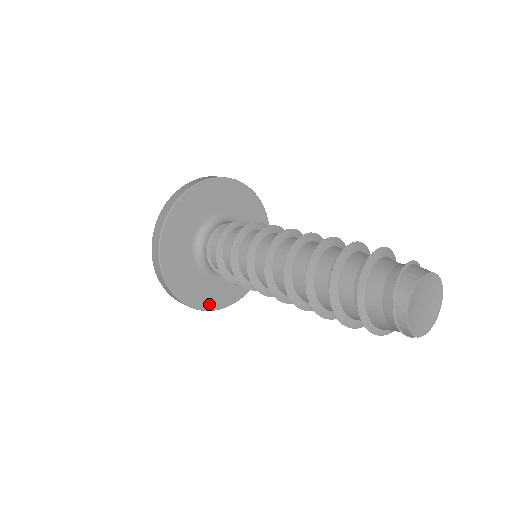
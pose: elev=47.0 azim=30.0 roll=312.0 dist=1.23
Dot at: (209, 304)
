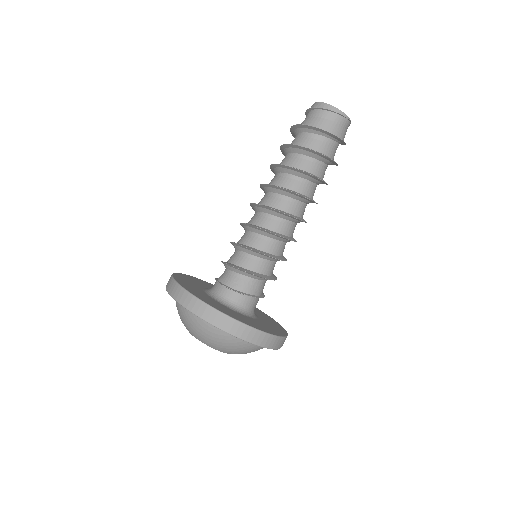
Dot at: (253, 326)
